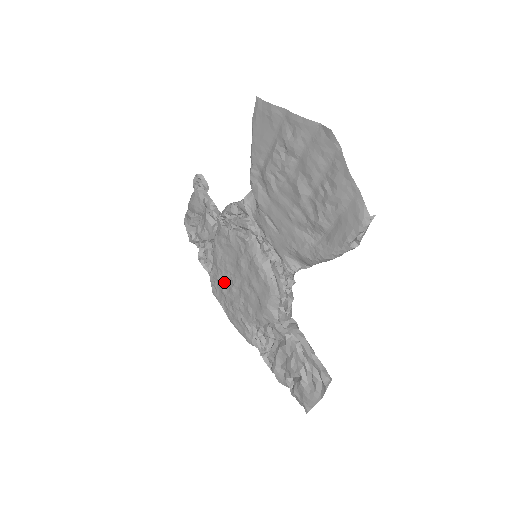
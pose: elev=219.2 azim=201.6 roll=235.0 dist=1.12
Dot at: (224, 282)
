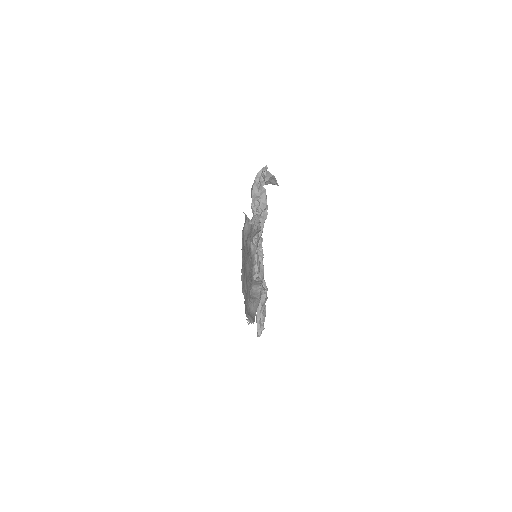
Dot at: occluded
